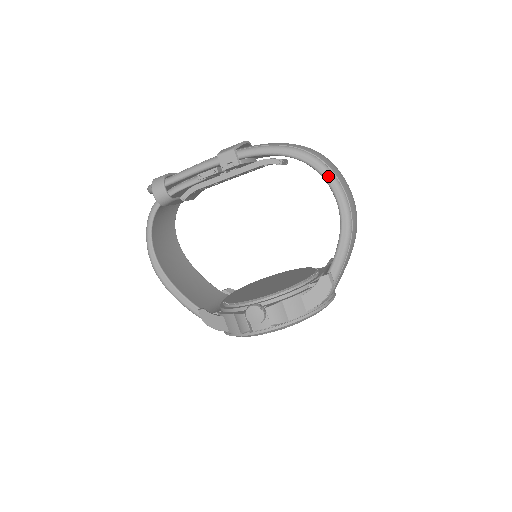
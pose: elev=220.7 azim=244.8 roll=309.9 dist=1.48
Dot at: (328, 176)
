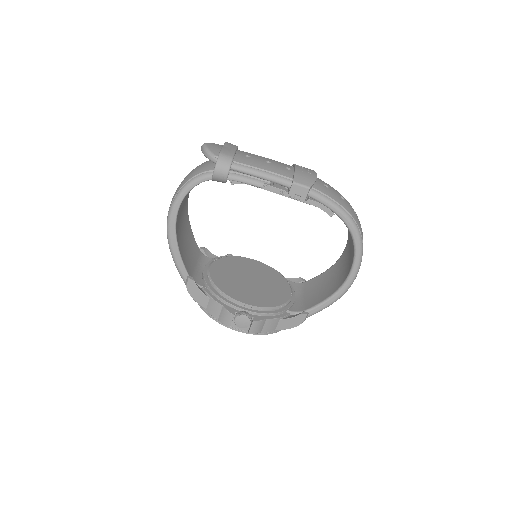
Dot at: (359, 255)
